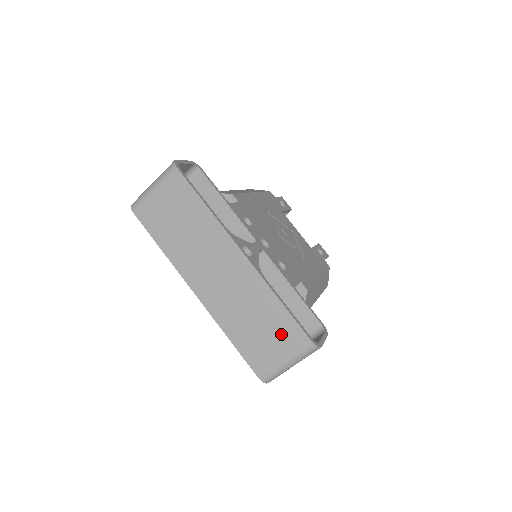
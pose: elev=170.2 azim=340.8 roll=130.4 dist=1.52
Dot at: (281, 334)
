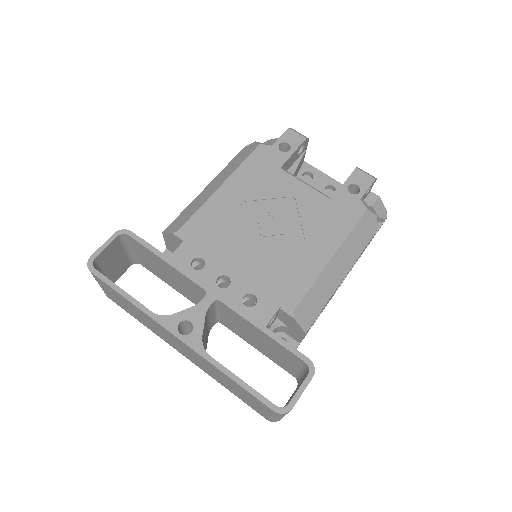
Dot at: (251, 399)
